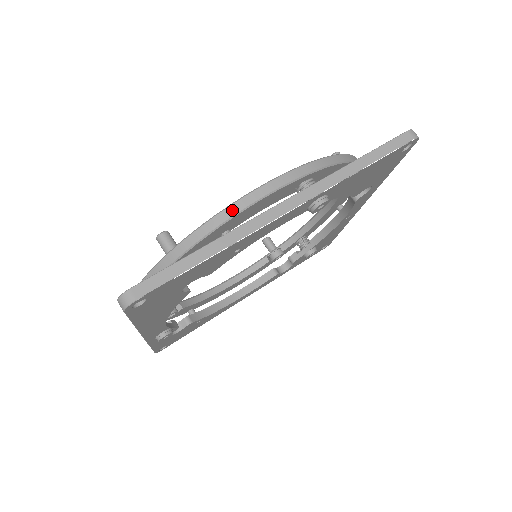
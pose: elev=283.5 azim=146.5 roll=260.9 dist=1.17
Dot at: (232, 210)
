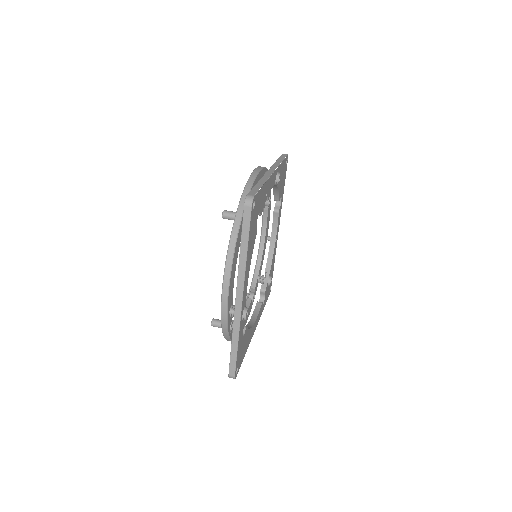
Dot at: (252, 178)
